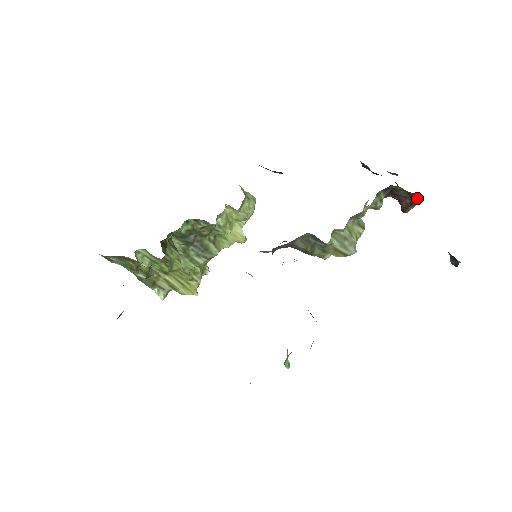
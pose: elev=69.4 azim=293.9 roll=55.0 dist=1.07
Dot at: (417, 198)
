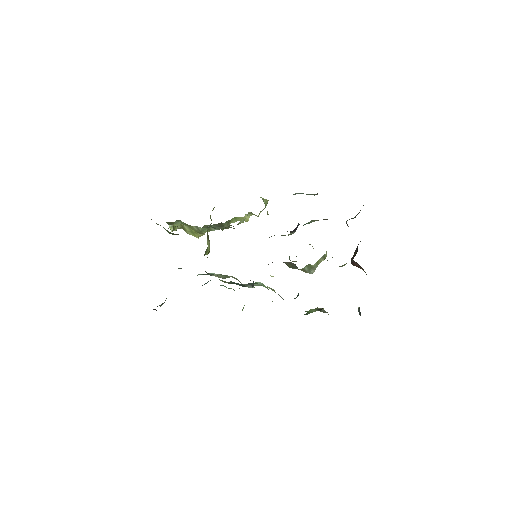
Dot at: (363, 269)
